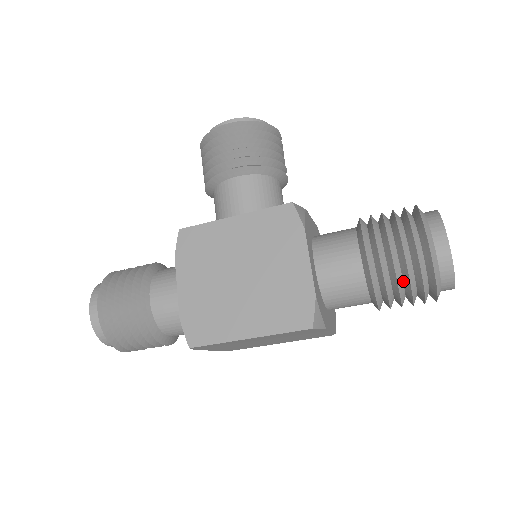
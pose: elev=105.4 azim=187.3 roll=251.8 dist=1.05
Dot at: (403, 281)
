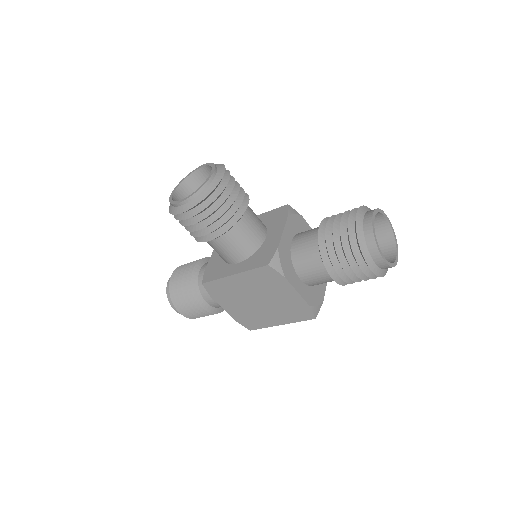
Dot at: occluded
